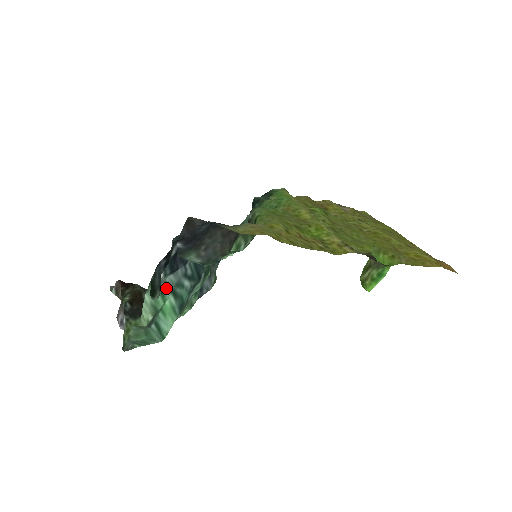
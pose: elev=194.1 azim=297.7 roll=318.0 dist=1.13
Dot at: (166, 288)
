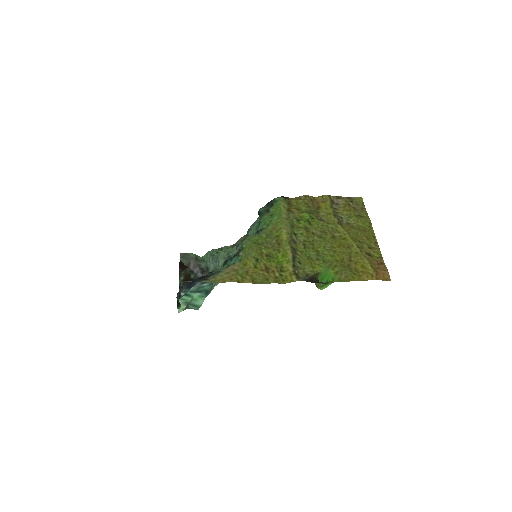
Dot at: (191, 292)
